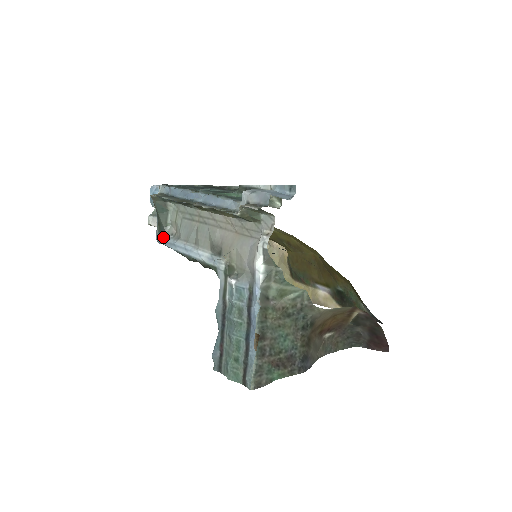
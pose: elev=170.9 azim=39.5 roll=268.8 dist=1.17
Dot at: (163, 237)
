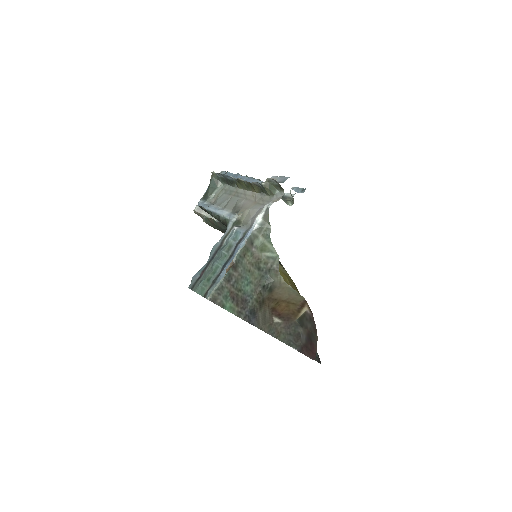
Dot at: (204, 202)
